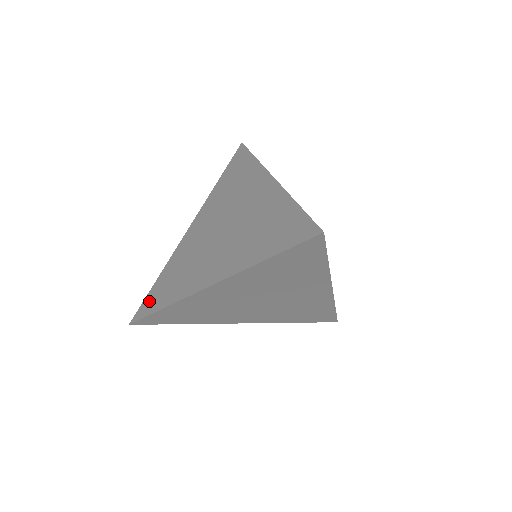
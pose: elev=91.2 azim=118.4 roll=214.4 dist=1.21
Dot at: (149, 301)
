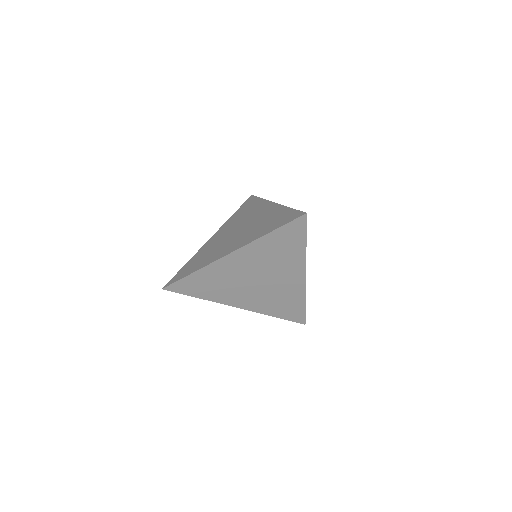
Dot at: (179, 274)
